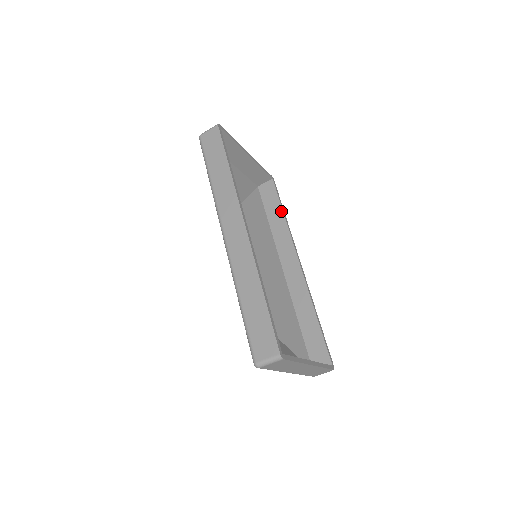
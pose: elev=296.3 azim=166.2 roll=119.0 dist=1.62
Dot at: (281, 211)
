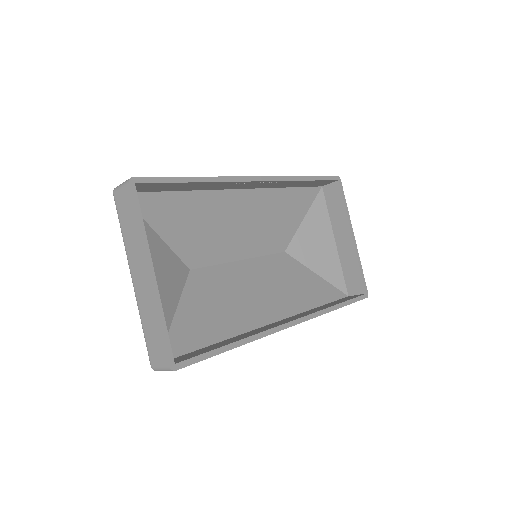
Dot at: (338, 303)
